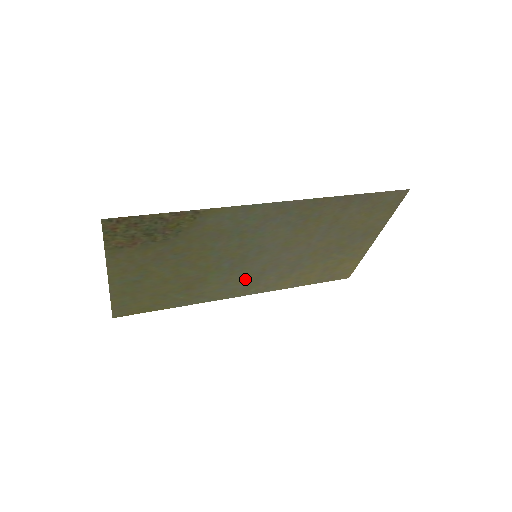
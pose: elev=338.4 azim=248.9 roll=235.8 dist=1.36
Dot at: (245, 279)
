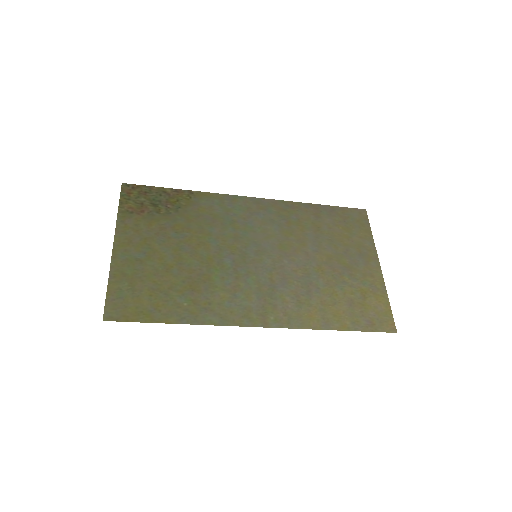
Dot at: (255, 293)
